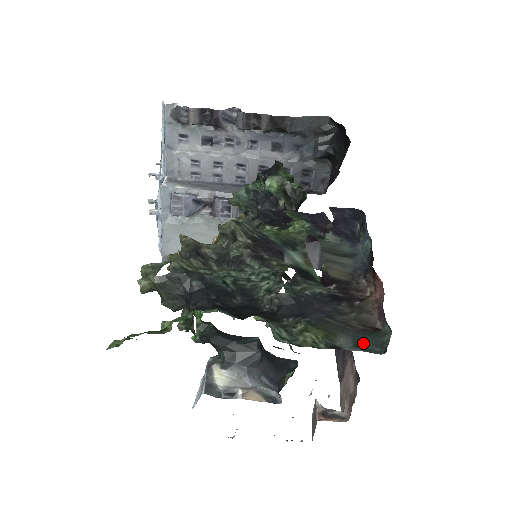
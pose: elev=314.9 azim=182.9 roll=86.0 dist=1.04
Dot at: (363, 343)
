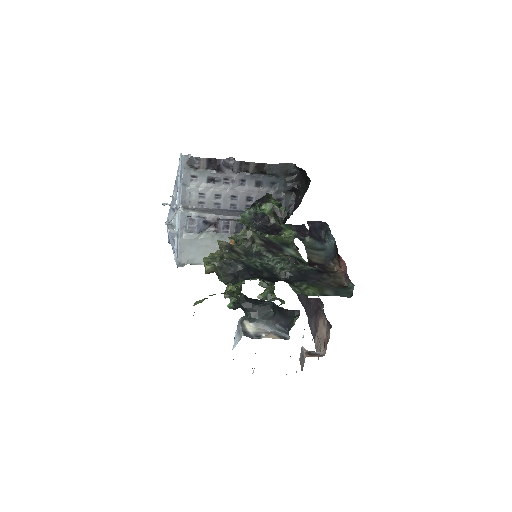
Dot at: (339, 293)
